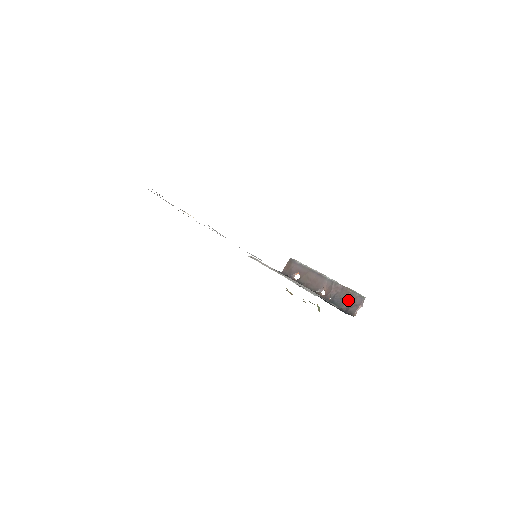
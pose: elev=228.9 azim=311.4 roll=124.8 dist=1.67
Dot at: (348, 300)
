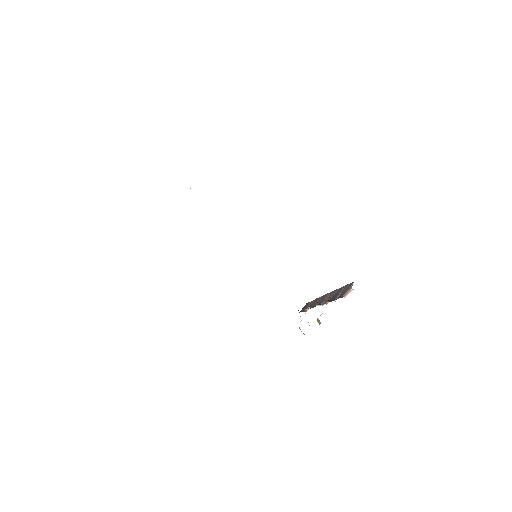
Dot at: (341, 293)
